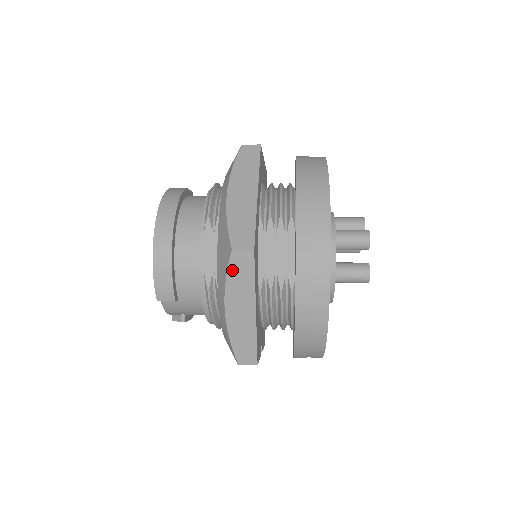
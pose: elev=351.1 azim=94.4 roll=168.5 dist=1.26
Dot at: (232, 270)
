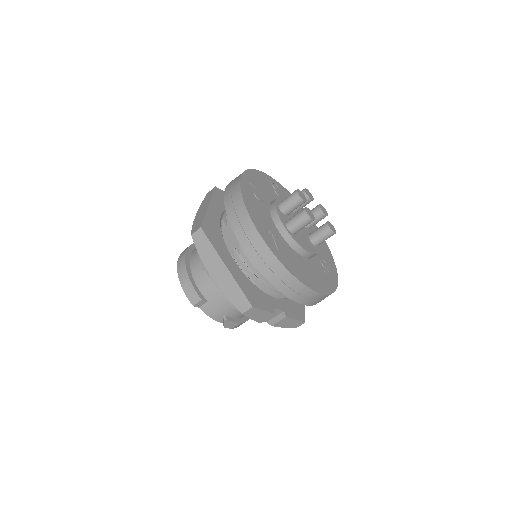
Dot at: (199, 248)
